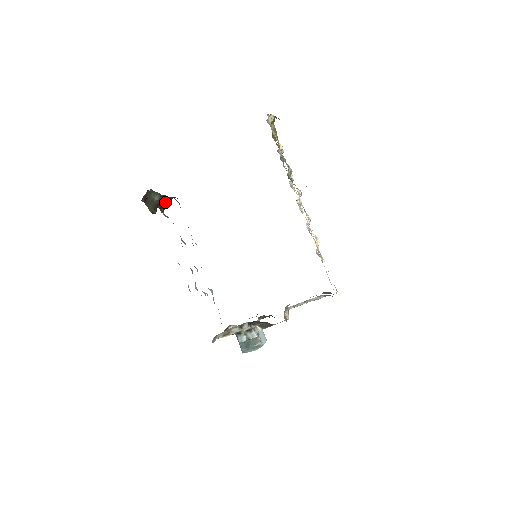
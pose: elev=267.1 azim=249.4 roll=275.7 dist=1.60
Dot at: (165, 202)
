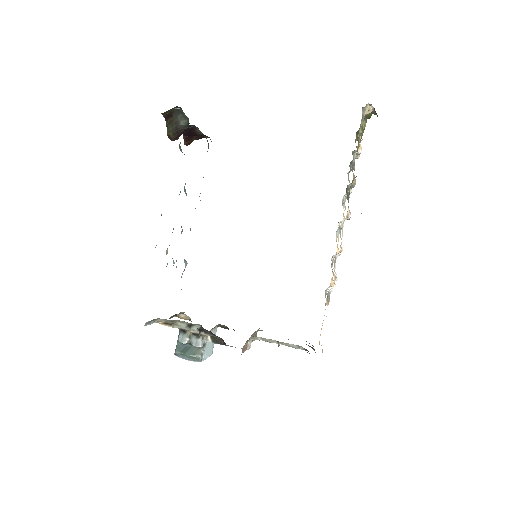
Dot at: (195, 136)
